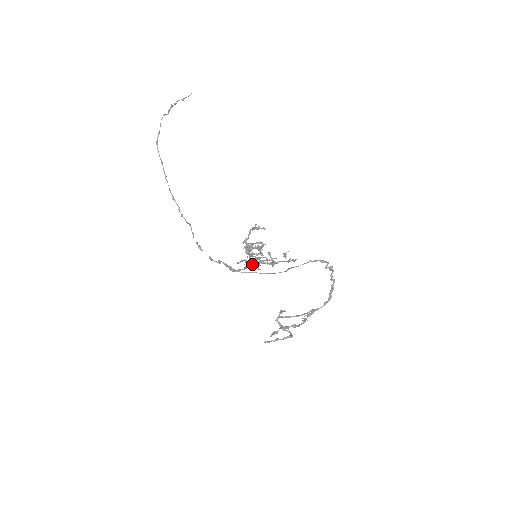
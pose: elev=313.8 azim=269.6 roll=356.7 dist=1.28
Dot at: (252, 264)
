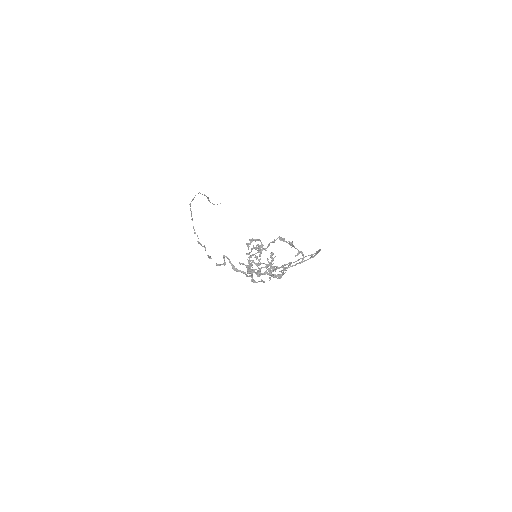
Dot at: (252, 265)
